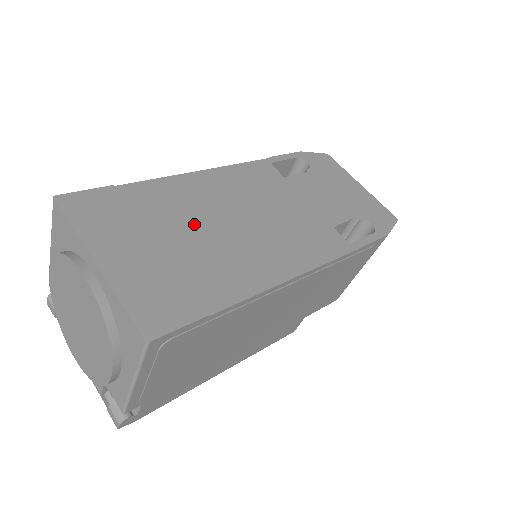
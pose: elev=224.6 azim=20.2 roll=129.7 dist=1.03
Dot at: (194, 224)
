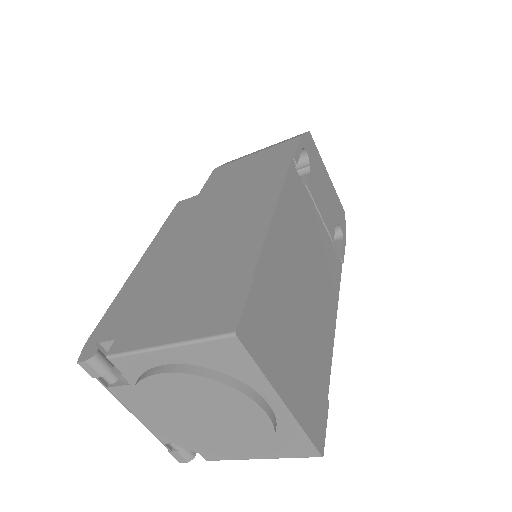
Dot at: (296, 299)
